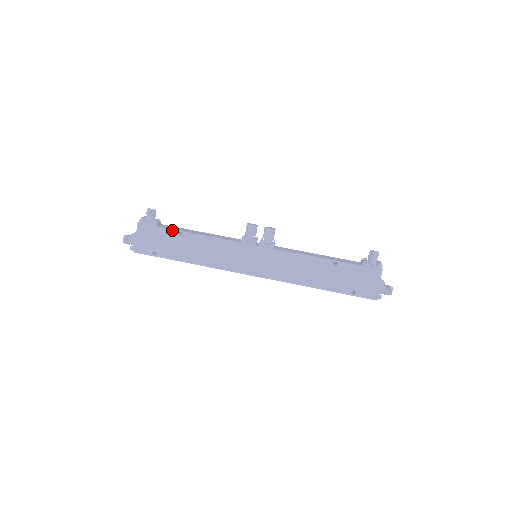
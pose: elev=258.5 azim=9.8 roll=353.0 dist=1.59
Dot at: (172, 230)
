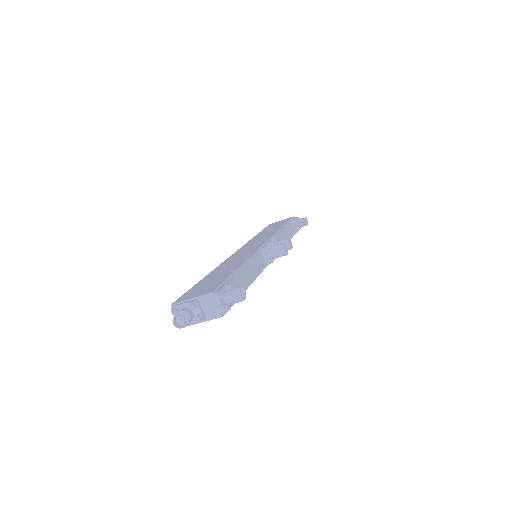
Dot at: occluded
